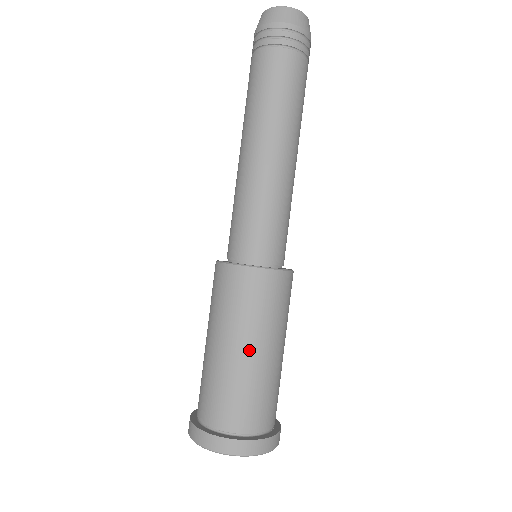
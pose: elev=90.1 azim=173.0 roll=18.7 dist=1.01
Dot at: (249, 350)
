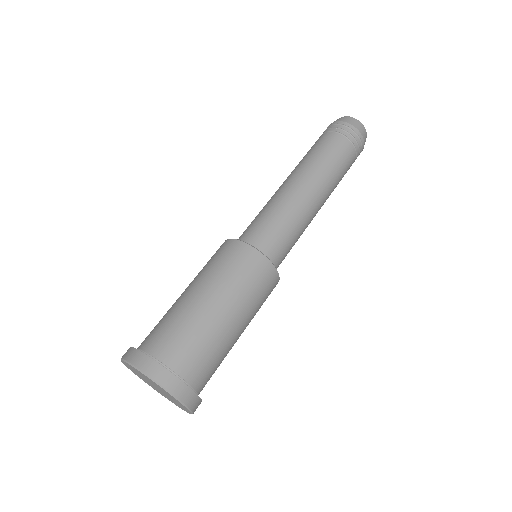
Dot at: (203, 295)
